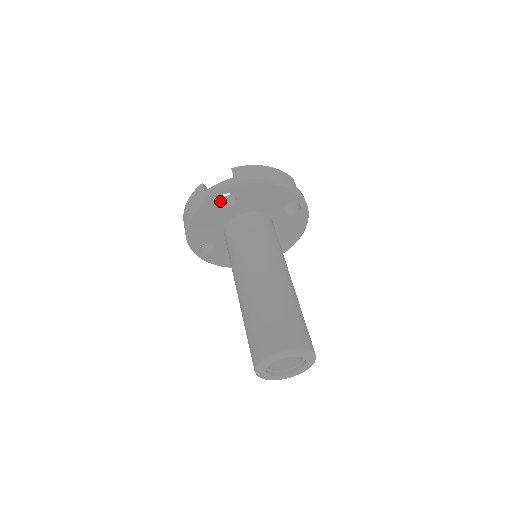
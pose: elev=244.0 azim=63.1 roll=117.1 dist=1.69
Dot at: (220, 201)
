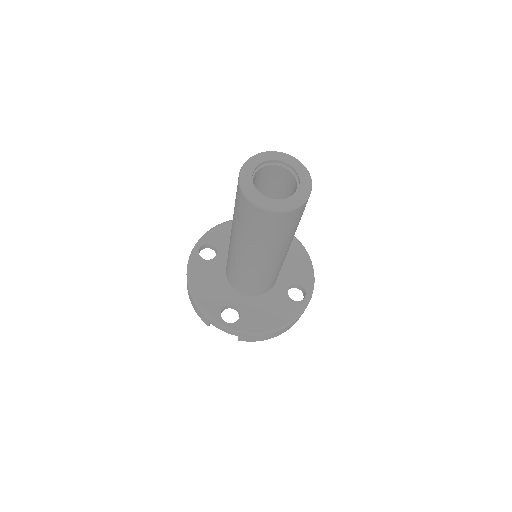
Dot at: occluded
